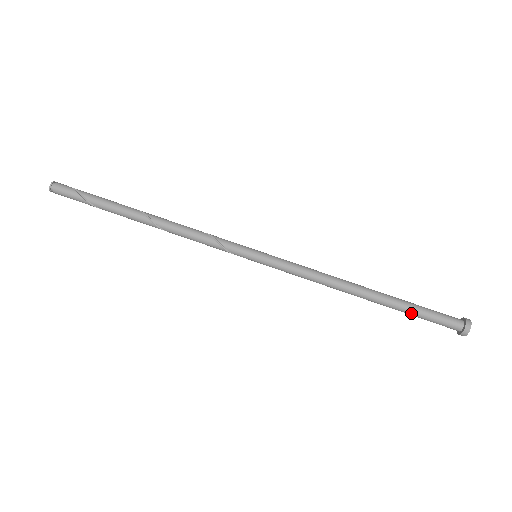
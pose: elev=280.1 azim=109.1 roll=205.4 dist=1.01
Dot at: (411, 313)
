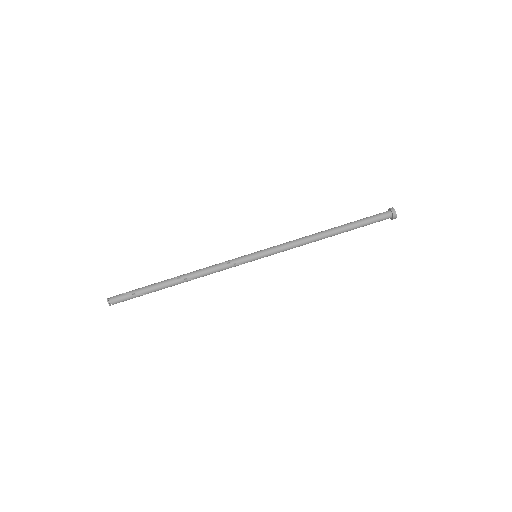
Dot at: (360, 226)
